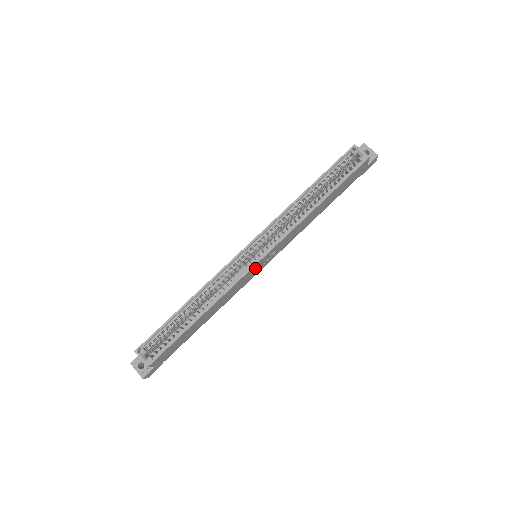
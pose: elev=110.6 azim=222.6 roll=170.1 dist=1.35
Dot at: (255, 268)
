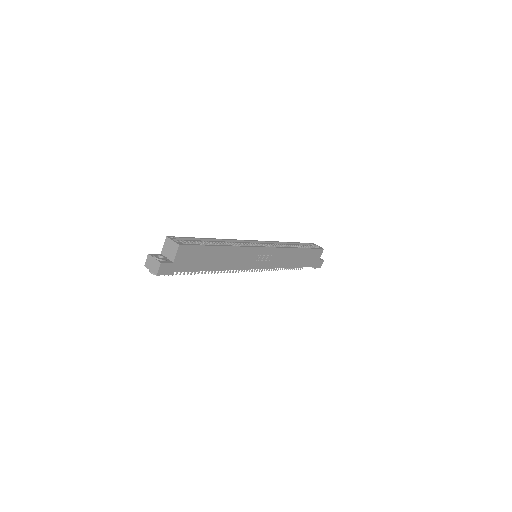
Dot at: (260, 254)
